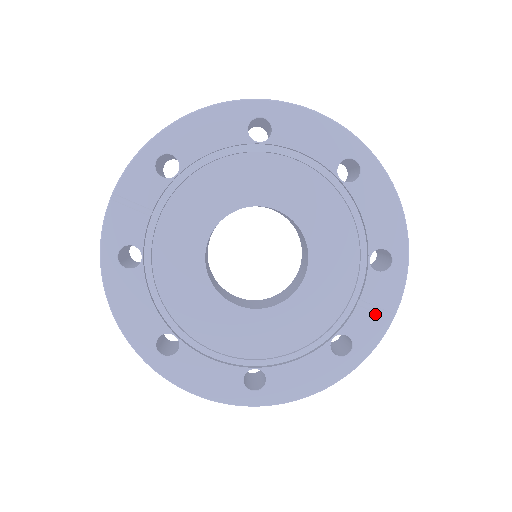
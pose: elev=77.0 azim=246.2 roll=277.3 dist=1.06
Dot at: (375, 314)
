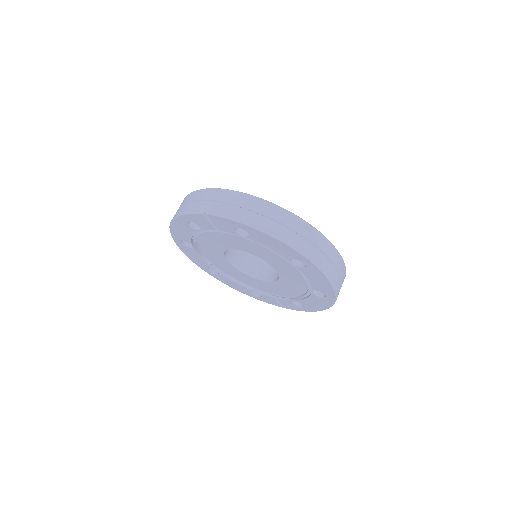
Dot at: (278, 303)
